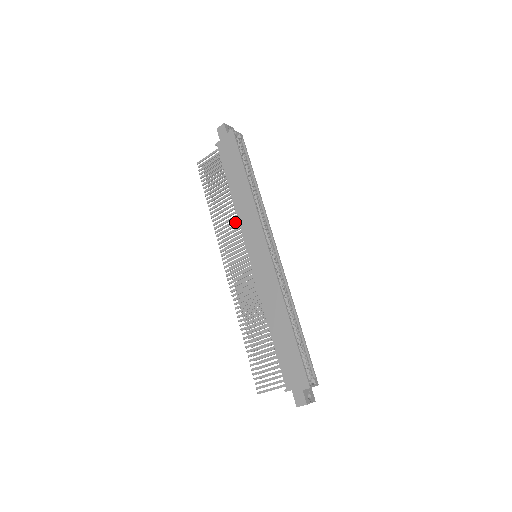
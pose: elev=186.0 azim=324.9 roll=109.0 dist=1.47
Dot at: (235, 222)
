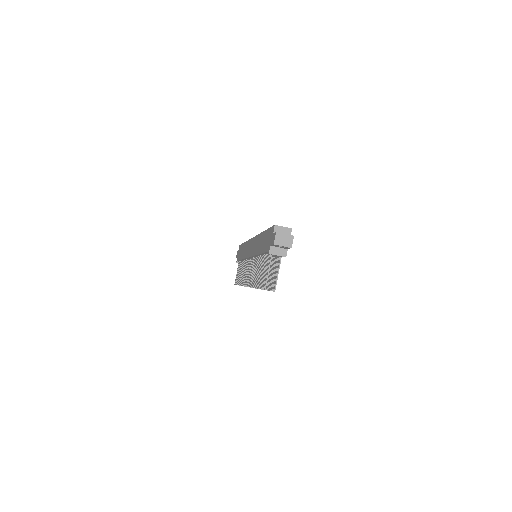
Dot at: occluded
